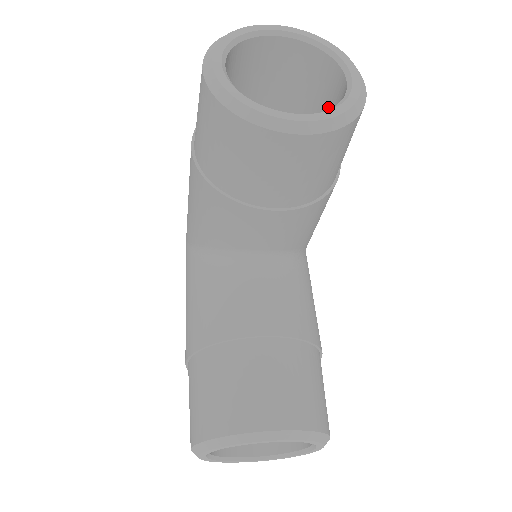
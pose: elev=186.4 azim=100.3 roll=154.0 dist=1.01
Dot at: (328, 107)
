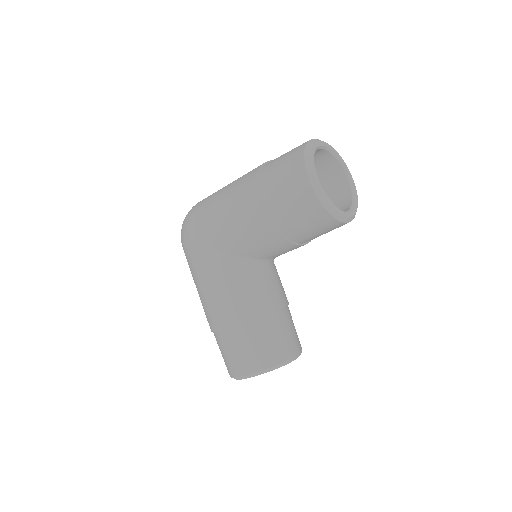
Dot at: (325, 183)
